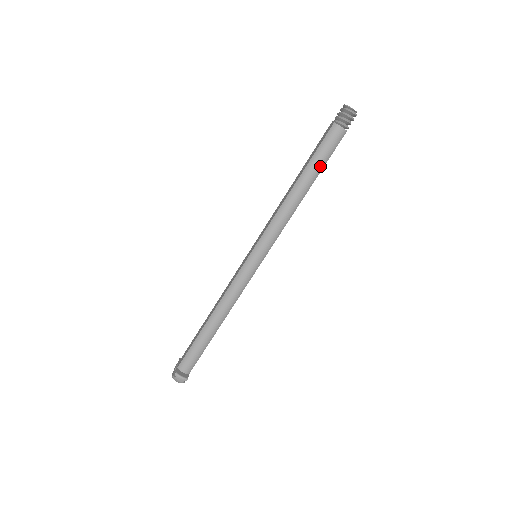
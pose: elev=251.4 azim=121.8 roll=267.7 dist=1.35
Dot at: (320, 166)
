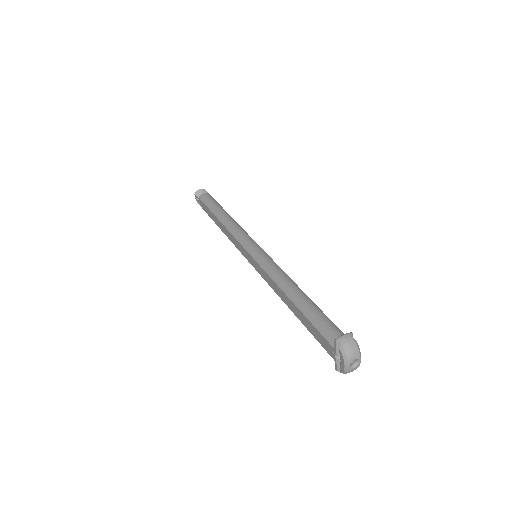
Dot at: (218, 205)
